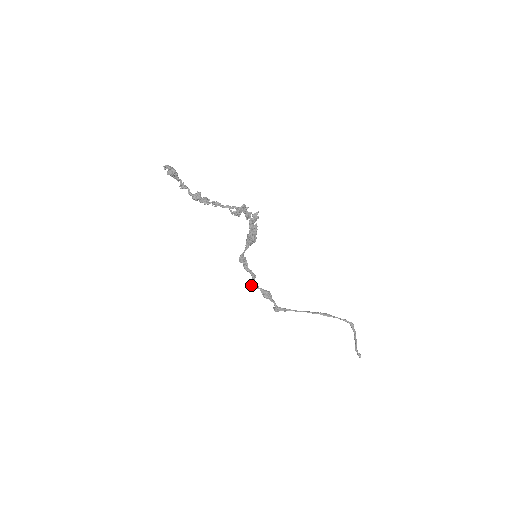
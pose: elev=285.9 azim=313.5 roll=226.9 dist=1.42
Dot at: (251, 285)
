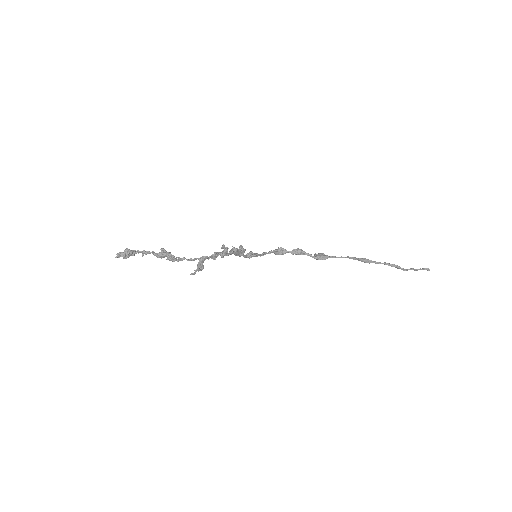
Dot at: (278, 253)
